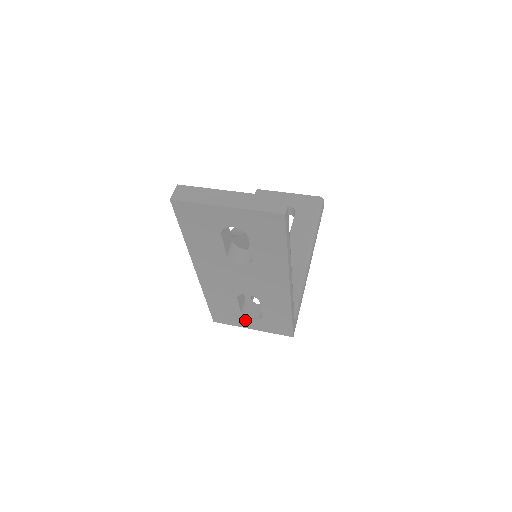
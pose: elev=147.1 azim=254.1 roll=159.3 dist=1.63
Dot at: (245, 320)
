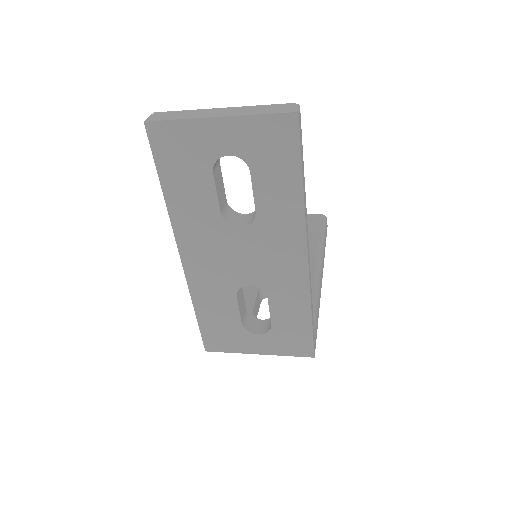
Dot at: (248, 338)
